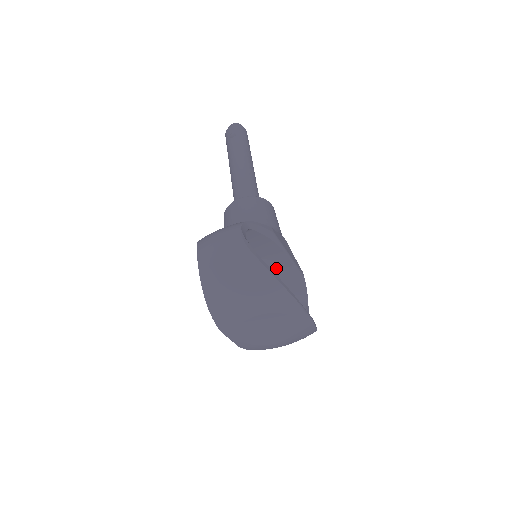
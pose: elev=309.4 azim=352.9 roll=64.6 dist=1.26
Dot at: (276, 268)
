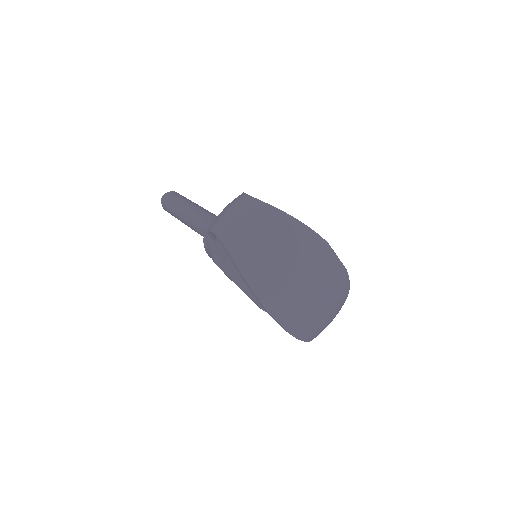
Dot at: occluded
